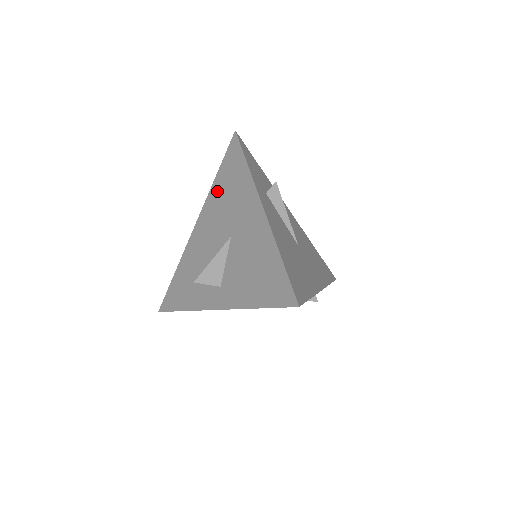
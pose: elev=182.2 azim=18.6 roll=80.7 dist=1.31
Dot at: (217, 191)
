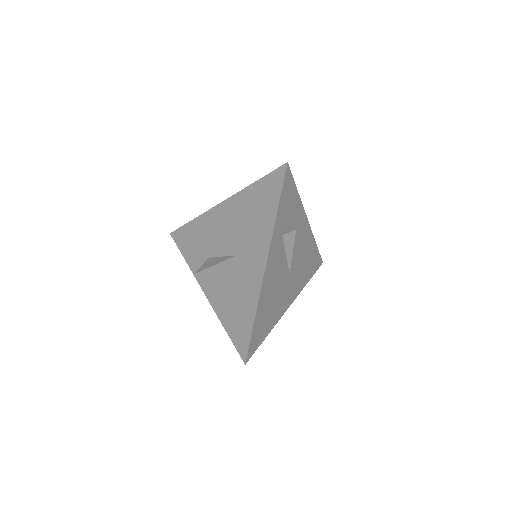
Dot at: (247, 200)
